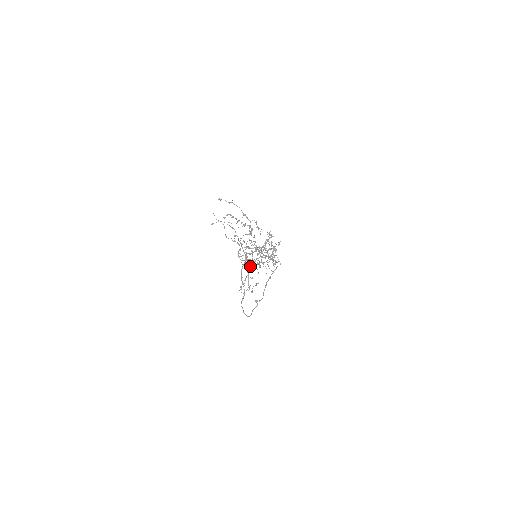
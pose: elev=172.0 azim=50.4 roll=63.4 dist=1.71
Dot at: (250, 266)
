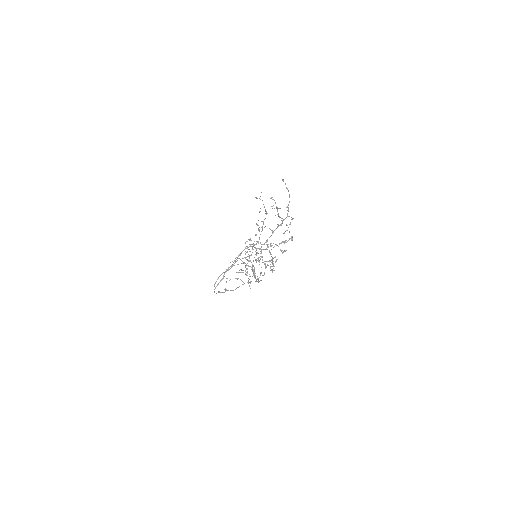
Dot at: occluded
